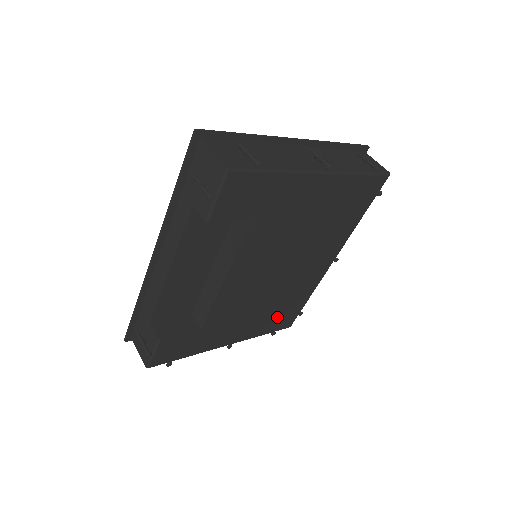
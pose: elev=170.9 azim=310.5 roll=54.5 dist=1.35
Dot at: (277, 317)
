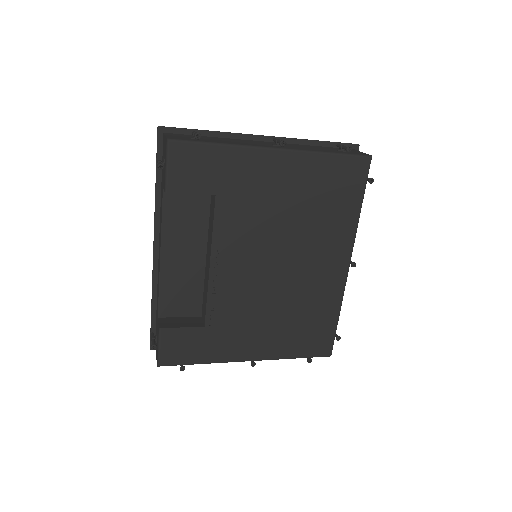
Dot at: (303, 334)
